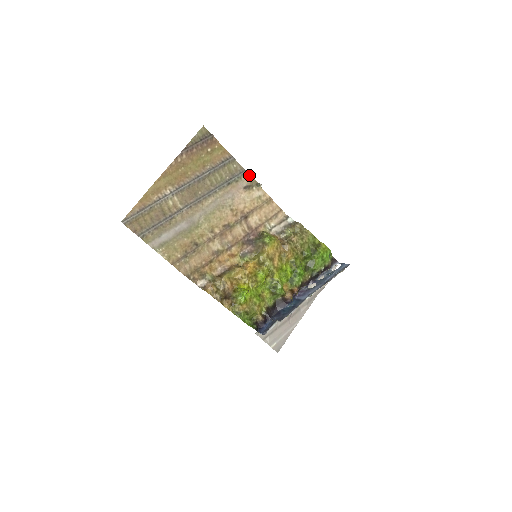
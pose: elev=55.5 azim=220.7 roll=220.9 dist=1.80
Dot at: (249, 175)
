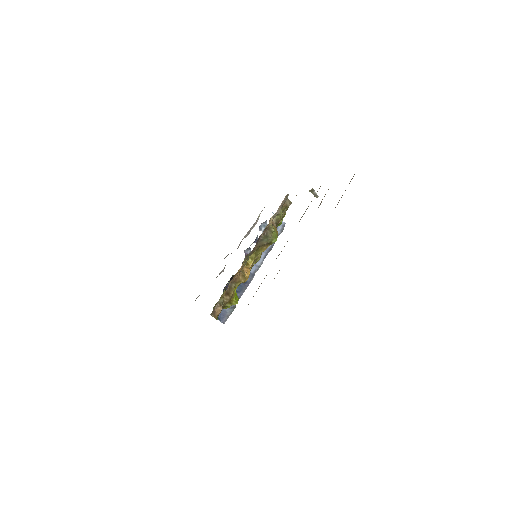
Dot at: occluded
